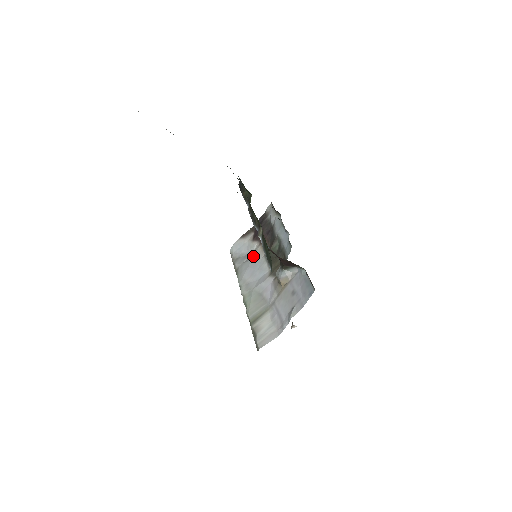
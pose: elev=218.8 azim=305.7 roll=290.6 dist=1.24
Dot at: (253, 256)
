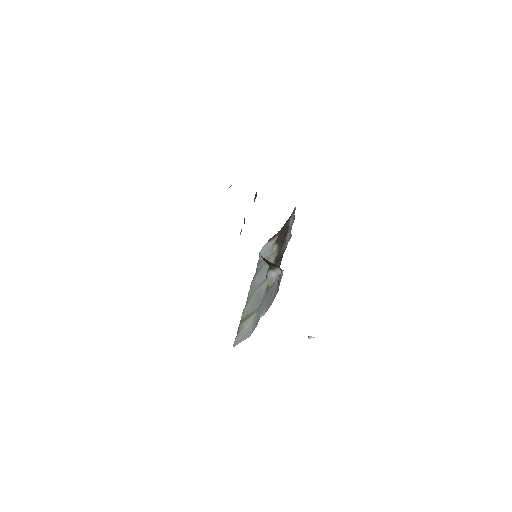
Dot at: (269, 258)
